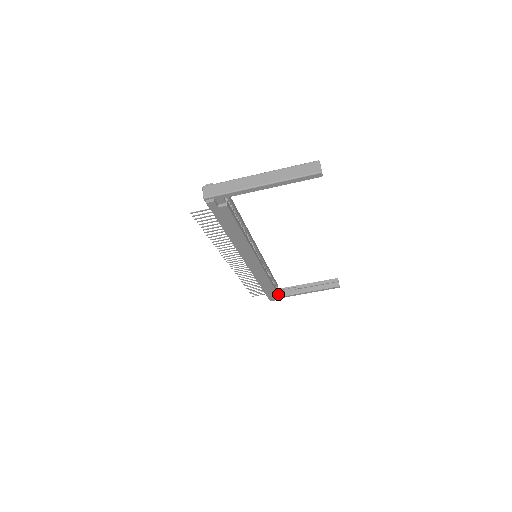
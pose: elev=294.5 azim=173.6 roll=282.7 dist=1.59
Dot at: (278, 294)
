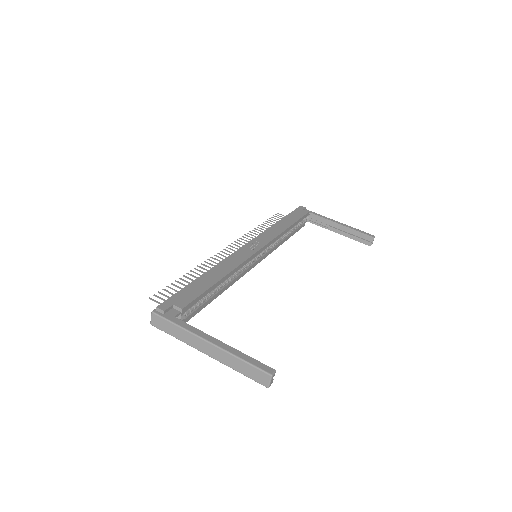
Dot at: (302, 226)
